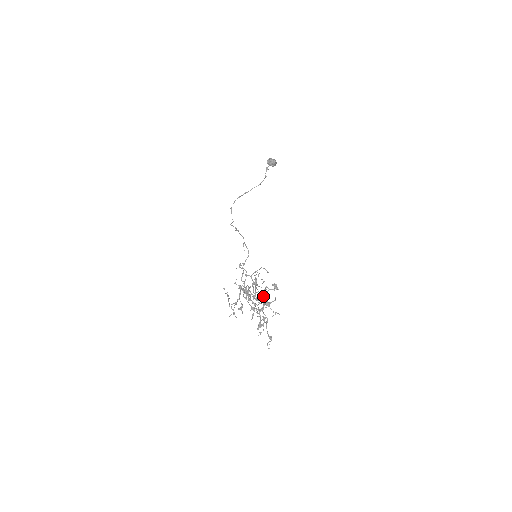
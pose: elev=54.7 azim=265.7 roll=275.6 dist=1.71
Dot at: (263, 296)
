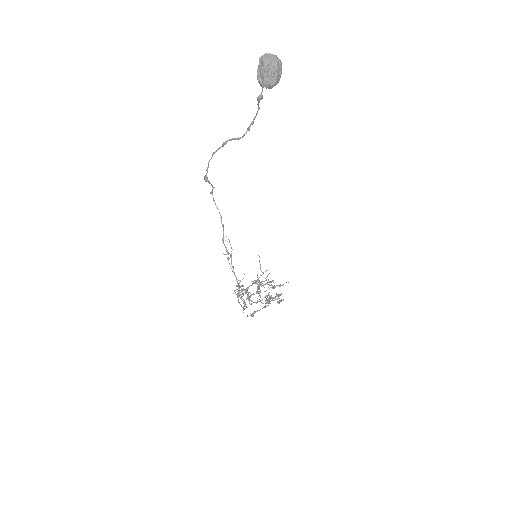
Dot at: (268, 303)
